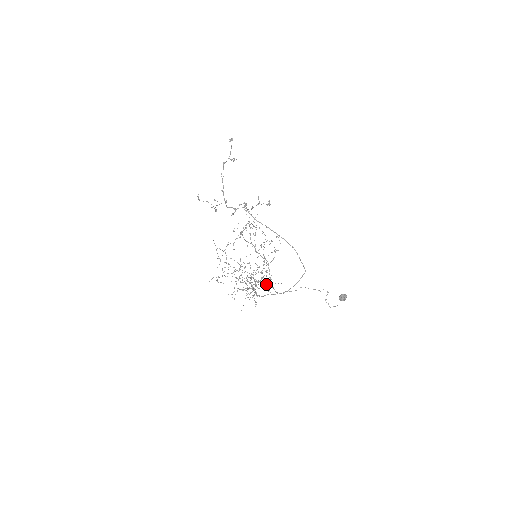
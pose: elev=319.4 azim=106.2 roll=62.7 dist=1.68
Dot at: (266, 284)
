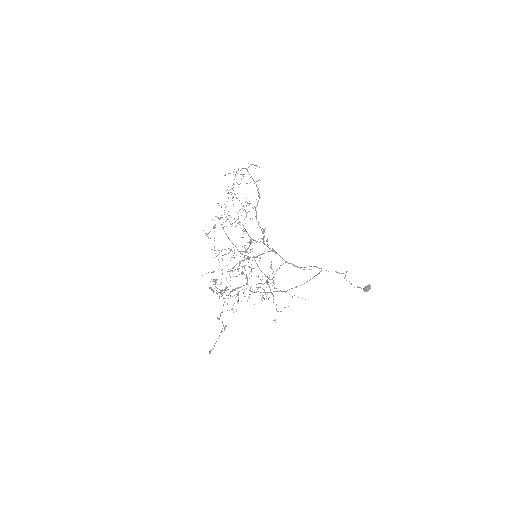
Dot at: (263, 236)
